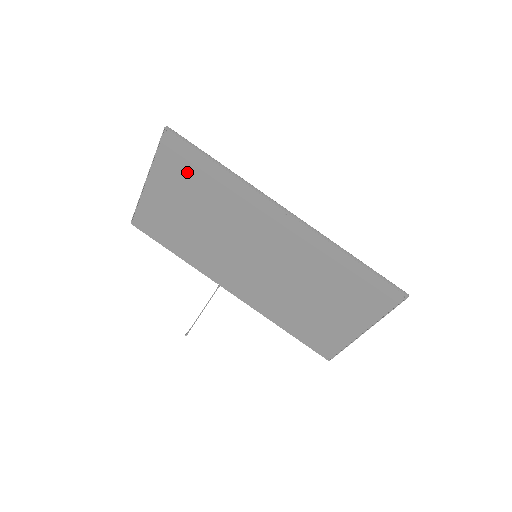
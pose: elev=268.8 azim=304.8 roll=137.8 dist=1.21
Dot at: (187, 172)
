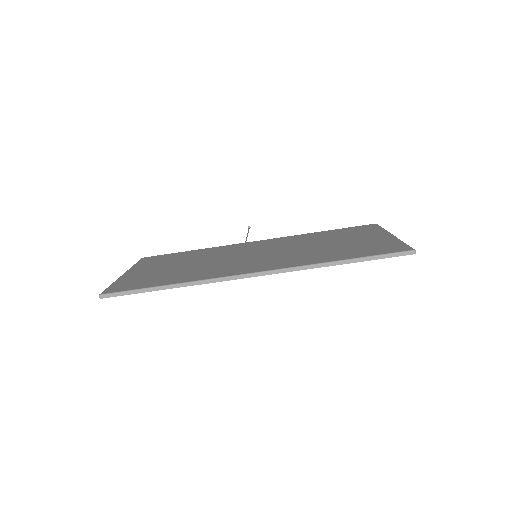
Dot at: occluded
